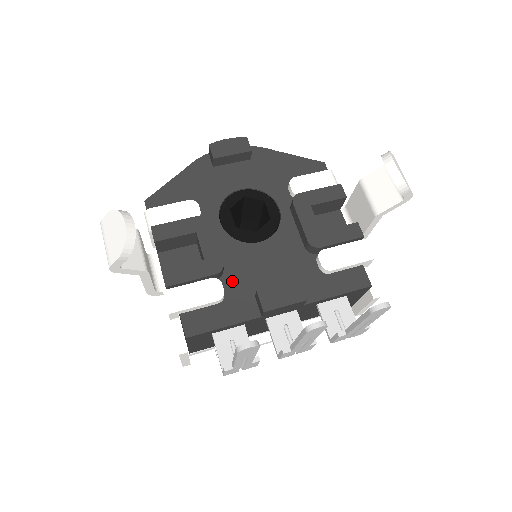
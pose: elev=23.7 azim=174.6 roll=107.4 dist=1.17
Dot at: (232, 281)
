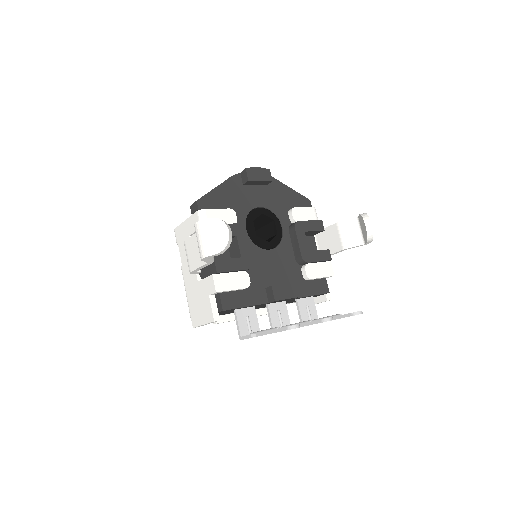
Dot at: (252, 275)
